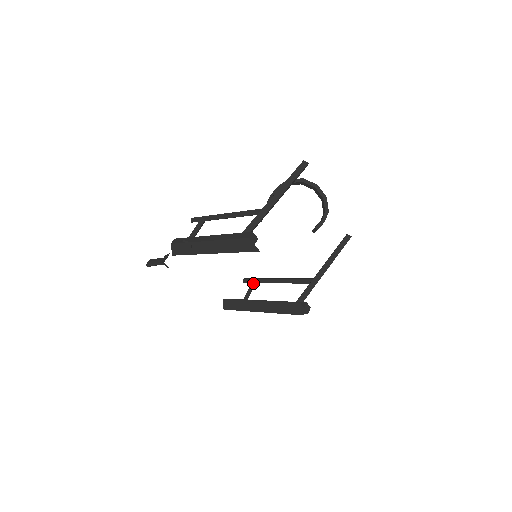
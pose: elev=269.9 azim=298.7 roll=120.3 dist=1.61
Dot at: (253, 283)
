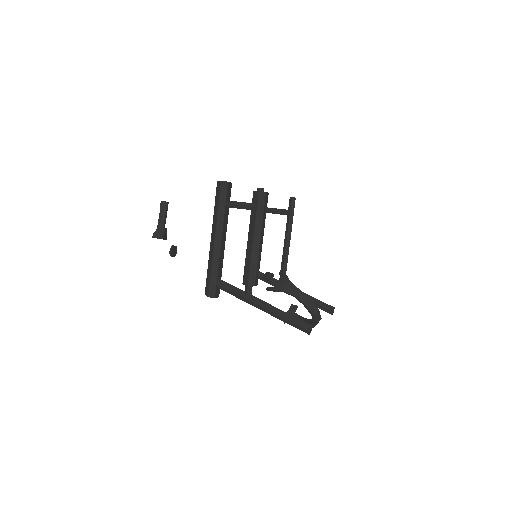
Dot at: (285, 213)
